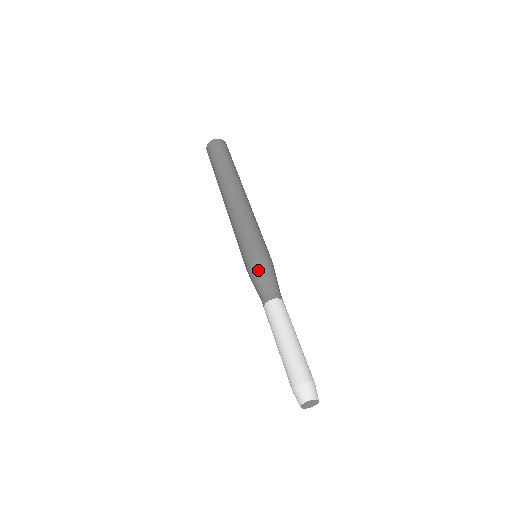
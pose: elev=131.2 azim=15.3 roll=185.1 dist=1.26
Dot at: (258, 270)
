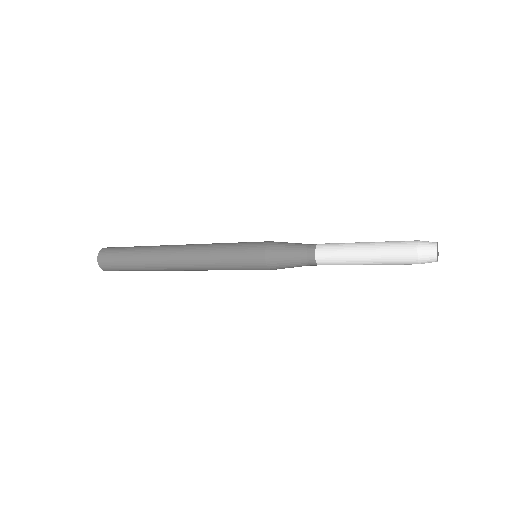
Dot at: (282, 242)
